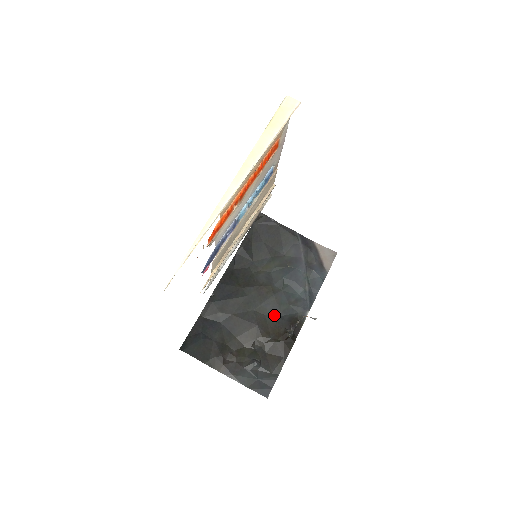
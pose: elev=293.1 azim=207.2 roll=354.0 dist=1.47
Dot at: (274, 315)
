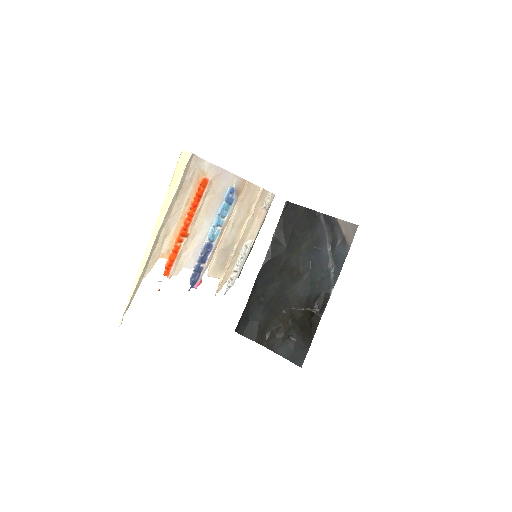
Dot at: (304, 295)
